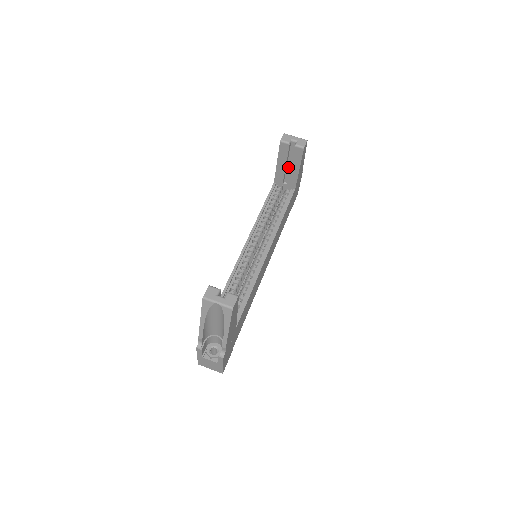
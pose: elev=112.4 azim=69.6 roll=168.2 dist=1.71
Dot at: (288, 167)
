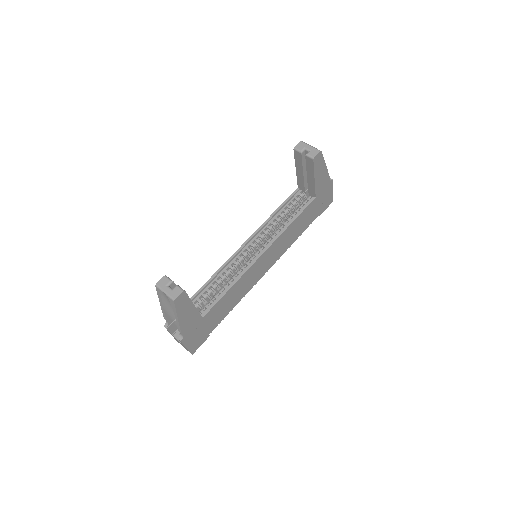
Dot at: occluded
